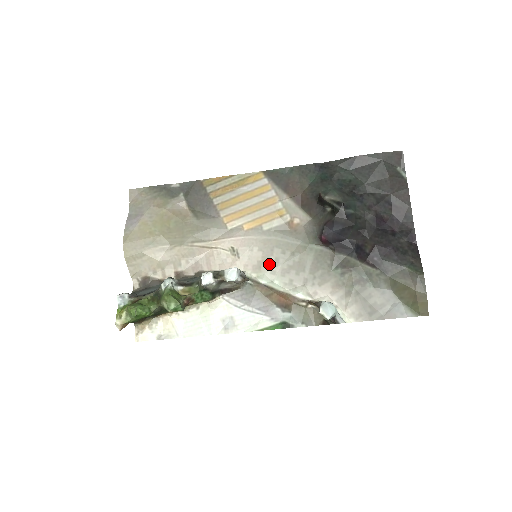
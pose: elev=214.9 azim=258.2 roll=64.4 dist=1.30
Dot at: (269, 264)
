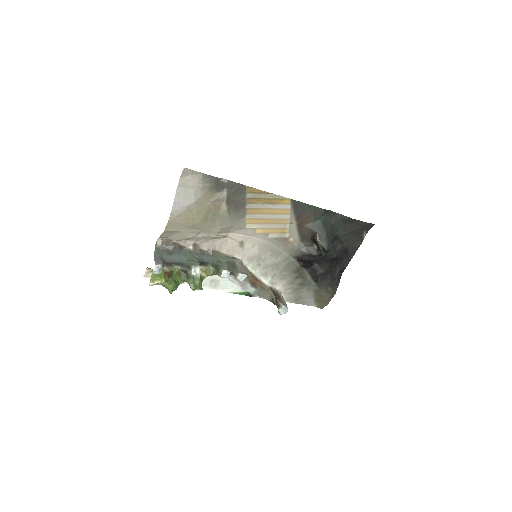
Dot at: (259, 259)
